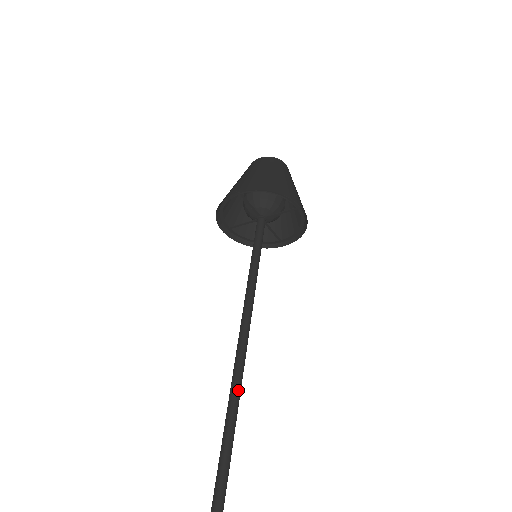
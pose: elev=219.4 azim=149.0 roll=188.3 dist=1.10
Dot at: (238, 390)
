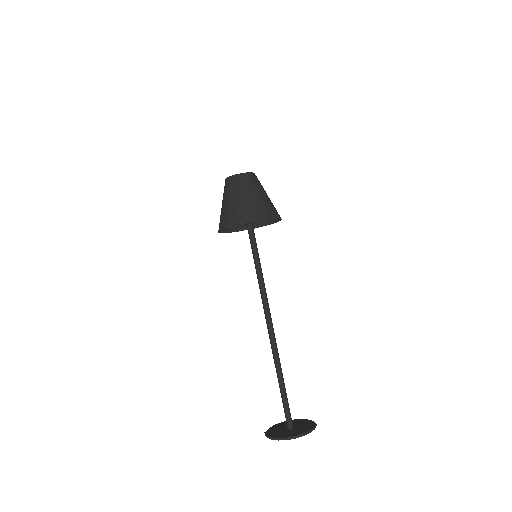
Dot at: (275, 348)
